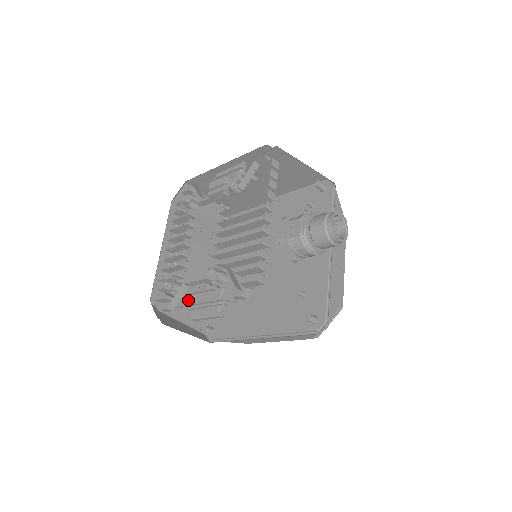
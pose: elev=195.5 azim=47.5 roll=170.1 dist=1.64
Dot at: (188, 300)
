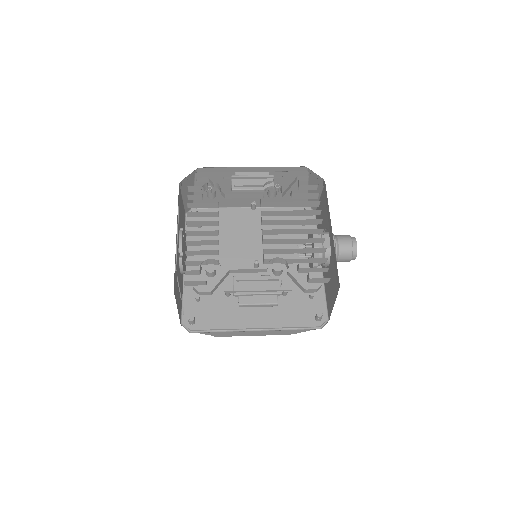
Dot at: (234, 286)
